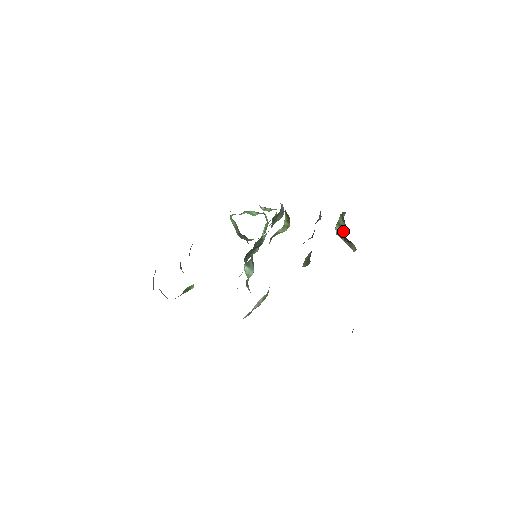
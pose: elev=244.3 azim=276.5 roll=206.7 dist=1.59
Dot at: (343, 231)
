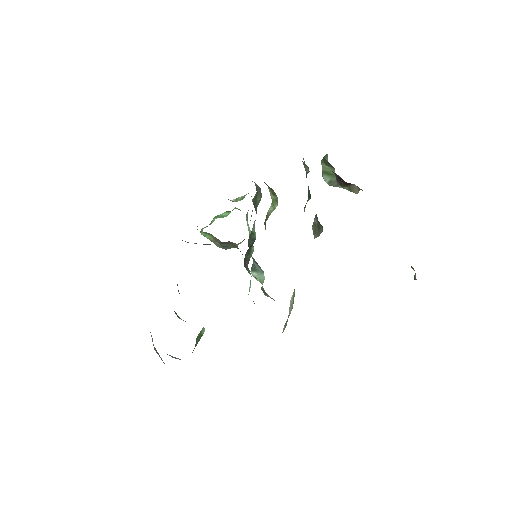
Dot at: (336, 176)
